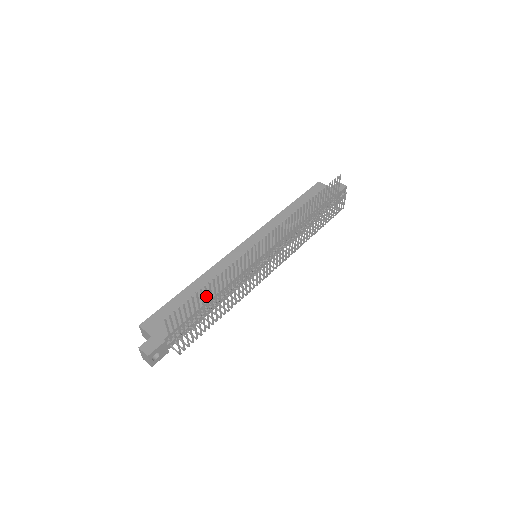
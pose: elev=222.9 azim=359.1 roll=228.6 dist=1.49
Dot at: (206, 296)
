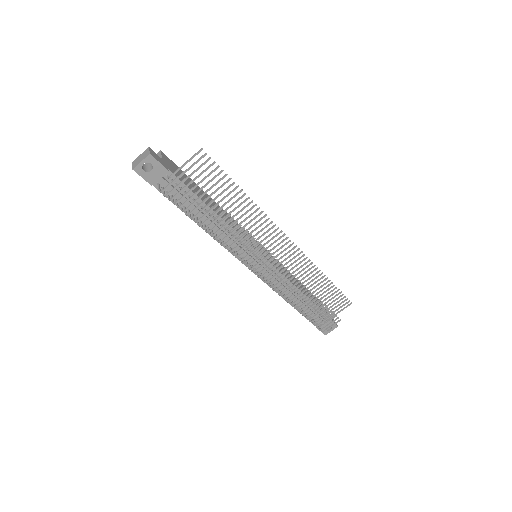
Dot at: (225, 197)
